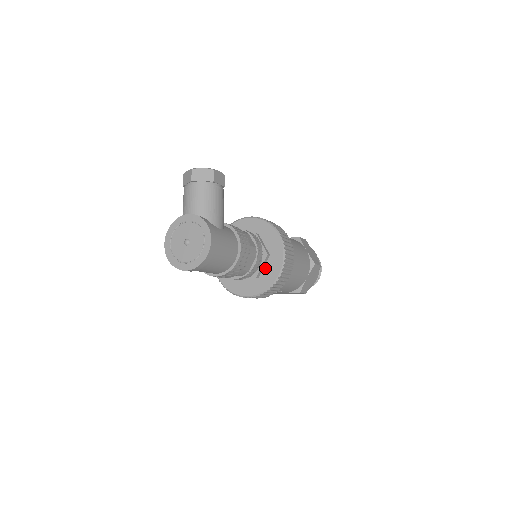
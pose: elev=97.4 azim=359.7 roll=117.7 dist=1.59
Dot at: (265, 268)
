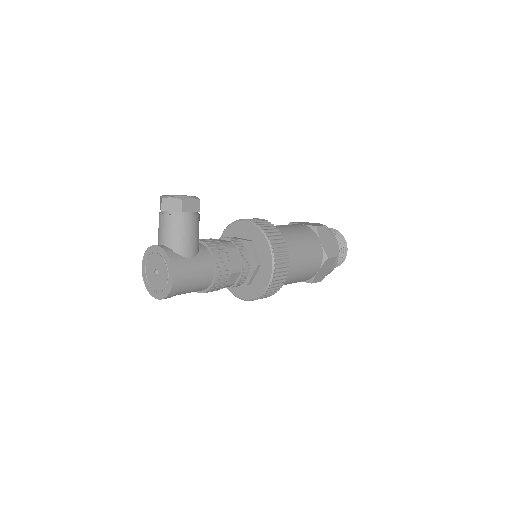
Dot at: (256, 277)
